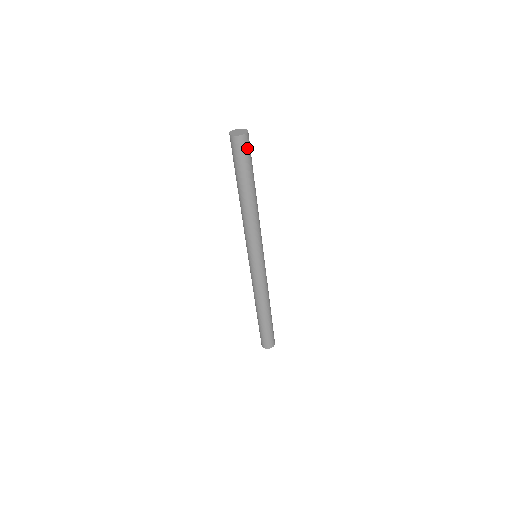
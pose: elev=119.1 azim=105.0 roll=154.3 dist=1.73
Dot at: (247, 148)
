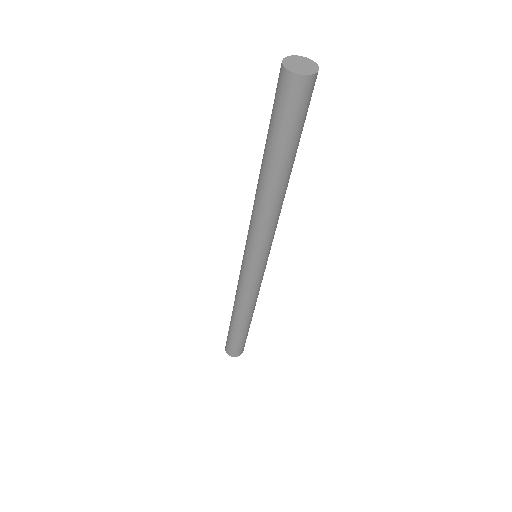
Dot at: (302, 101)
